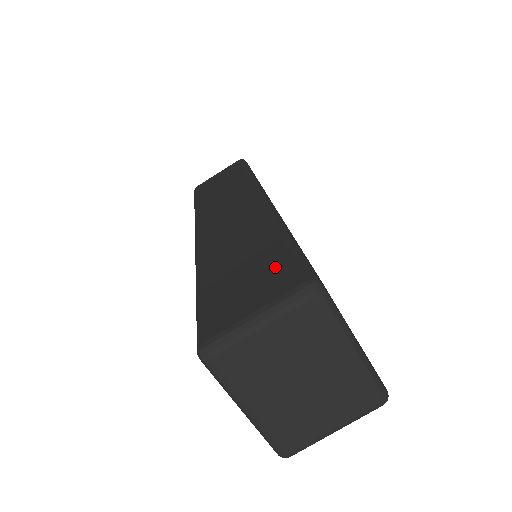
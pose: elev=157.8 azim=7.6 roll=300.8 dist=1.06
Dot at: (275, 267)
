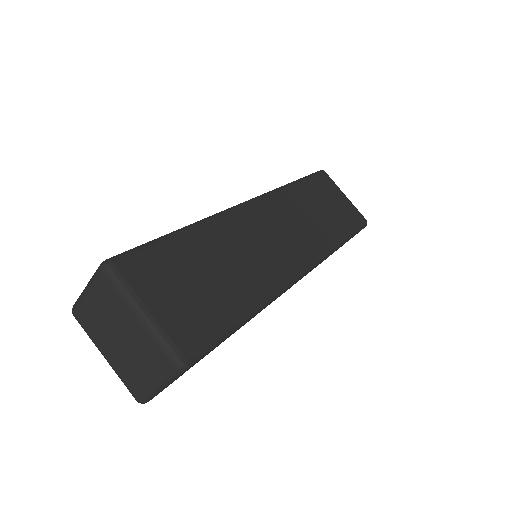
Dot at: occluded
